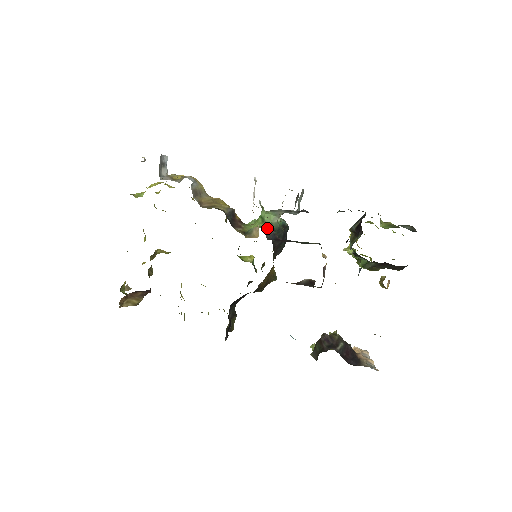
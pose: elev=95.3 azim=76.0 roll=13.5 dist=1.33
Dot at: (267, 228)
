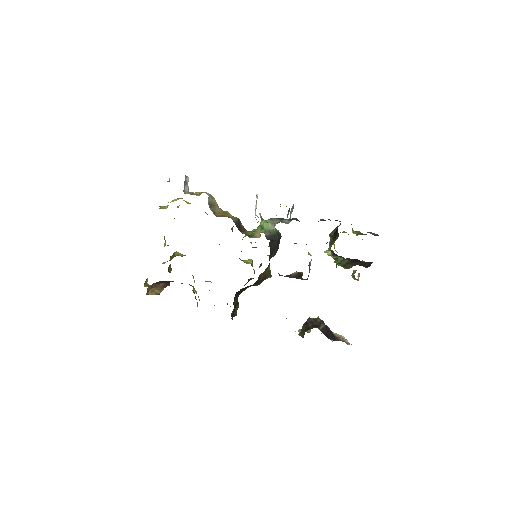
Dot at: (266, 232)
